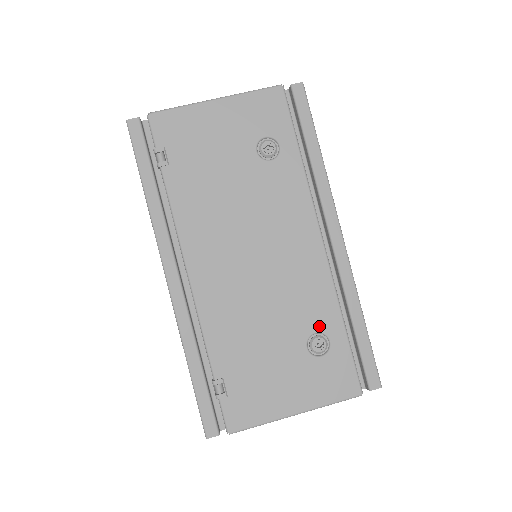
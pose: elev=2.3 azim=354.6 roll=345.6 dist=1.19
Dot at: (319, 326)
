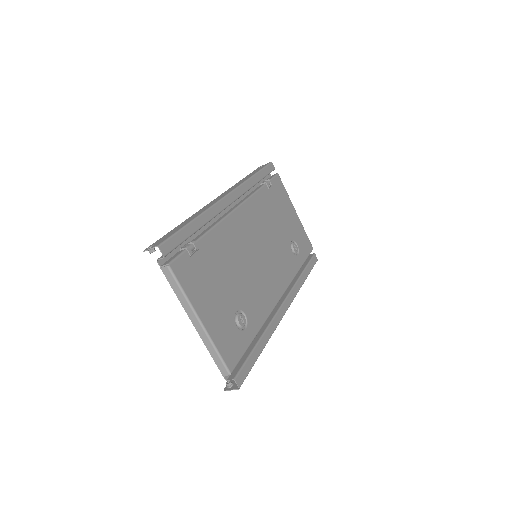
Dot at: (249, 315)
